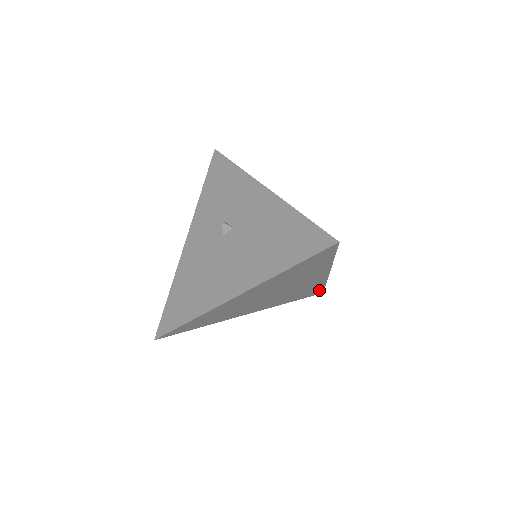
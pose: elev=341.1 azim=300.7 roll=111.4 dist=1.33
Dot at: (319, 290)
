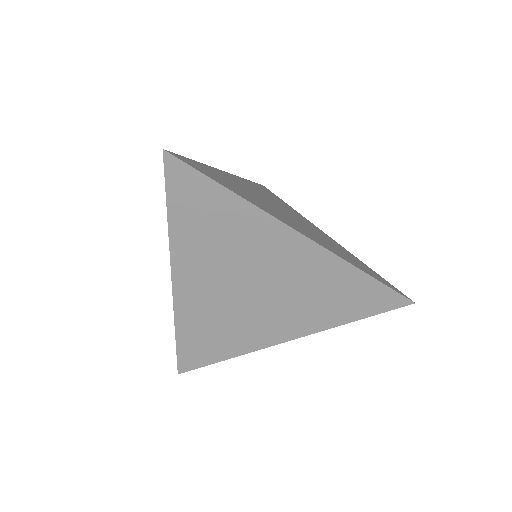
Dot at: (380, 291)
